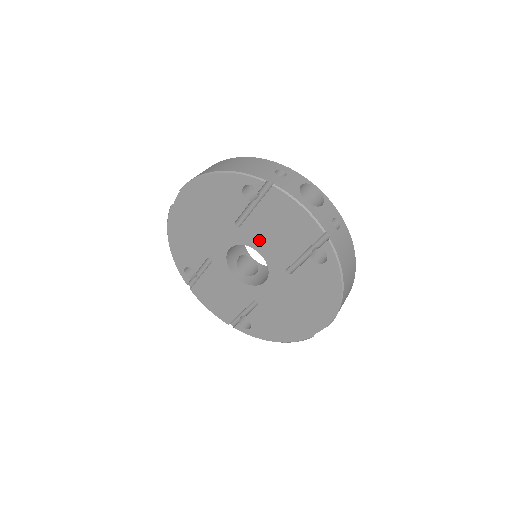
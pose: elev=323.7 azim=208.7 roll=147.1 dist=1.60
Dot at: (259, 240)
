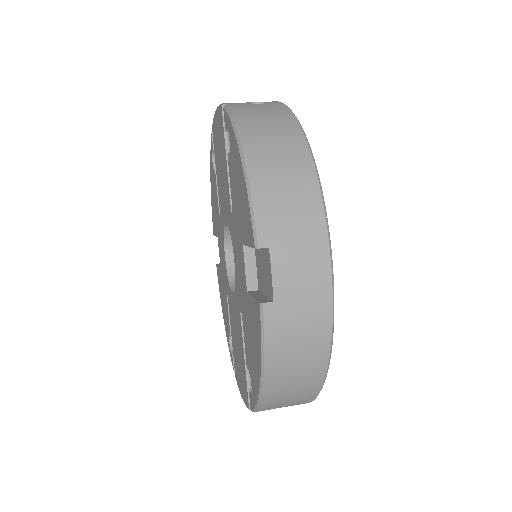
Dot at: (223, 205)
